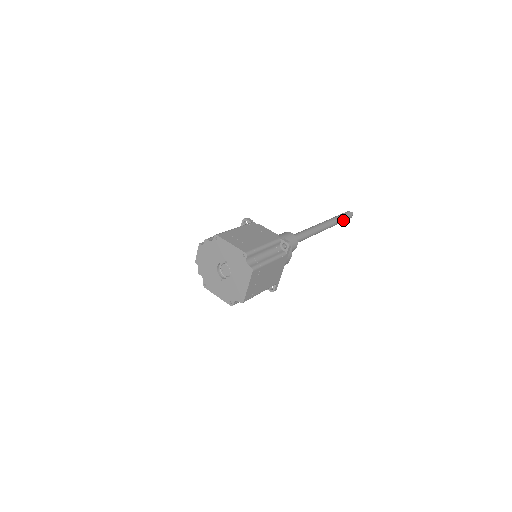
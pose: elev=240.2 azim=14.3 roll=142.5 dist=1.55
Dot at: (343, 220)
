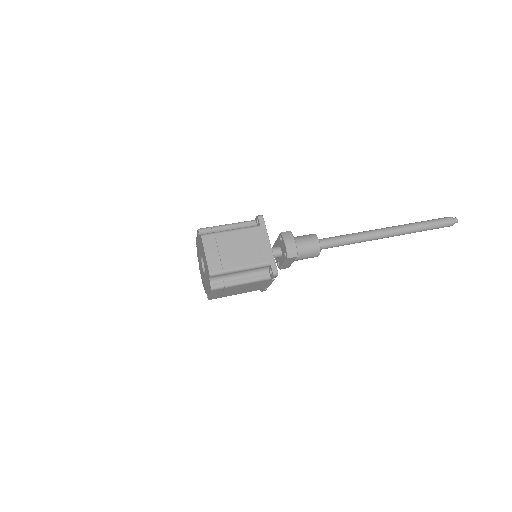
Dot at: (431, 223)
